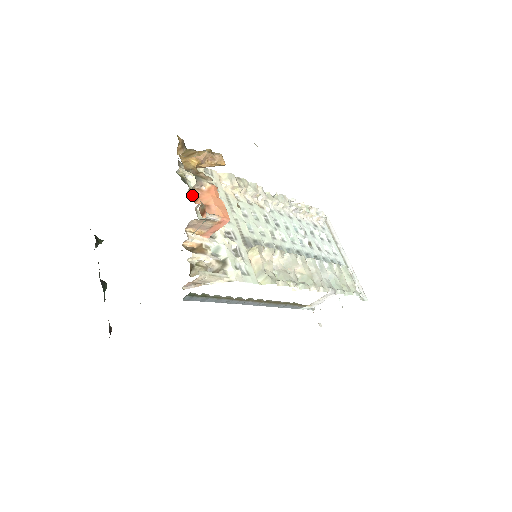
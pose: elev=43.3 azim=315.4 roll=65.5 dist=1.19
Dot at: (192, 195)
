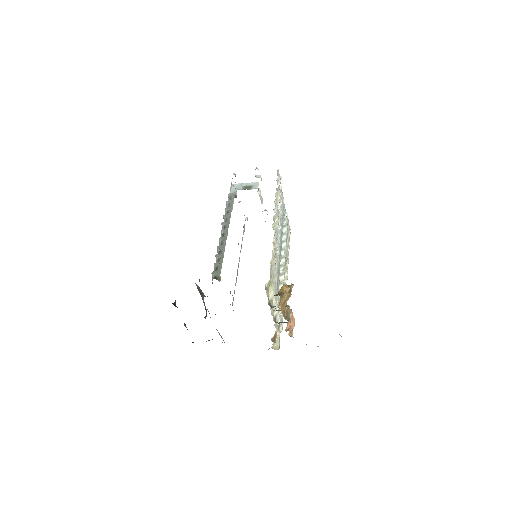
Dot at: (286, 328)
